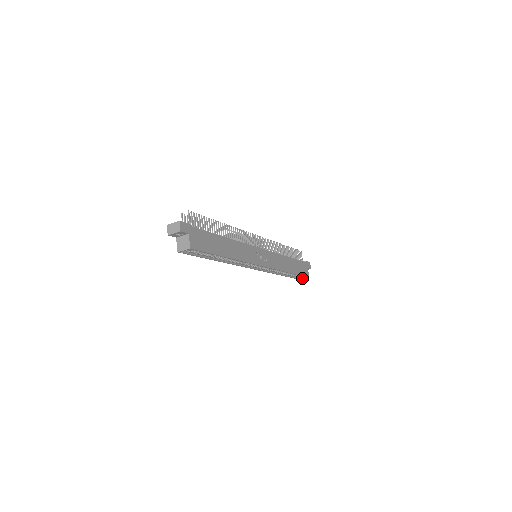
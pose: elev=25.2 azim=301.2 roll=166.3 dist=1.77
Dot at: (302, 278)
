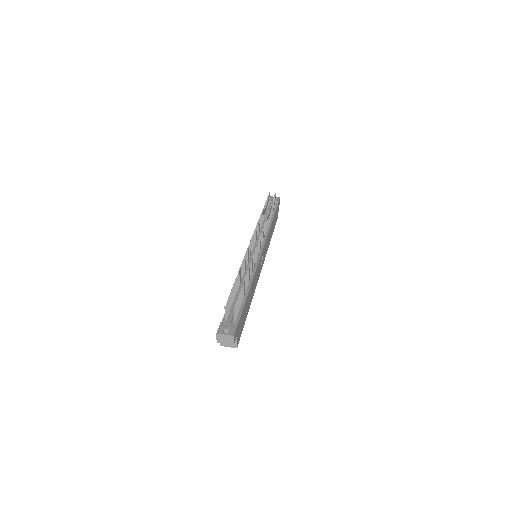
Dot at: occluded
